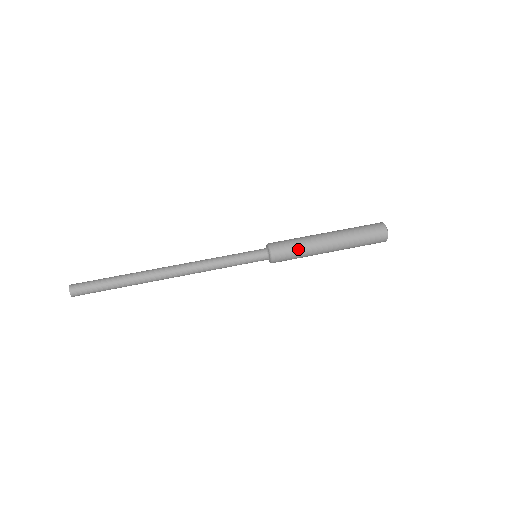
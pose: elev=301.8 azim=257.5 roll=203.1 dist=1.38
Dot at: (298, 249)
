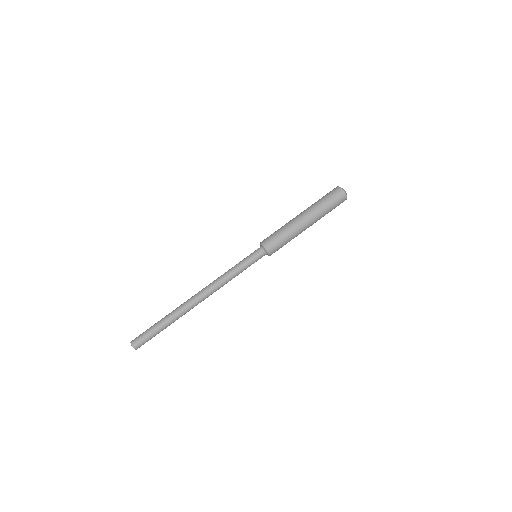
Dot at: (287, 241)
